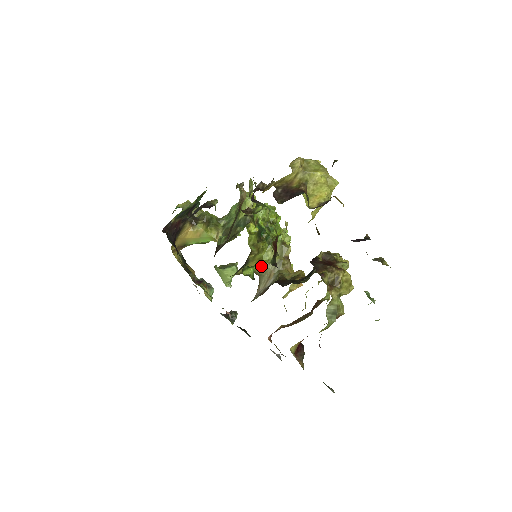
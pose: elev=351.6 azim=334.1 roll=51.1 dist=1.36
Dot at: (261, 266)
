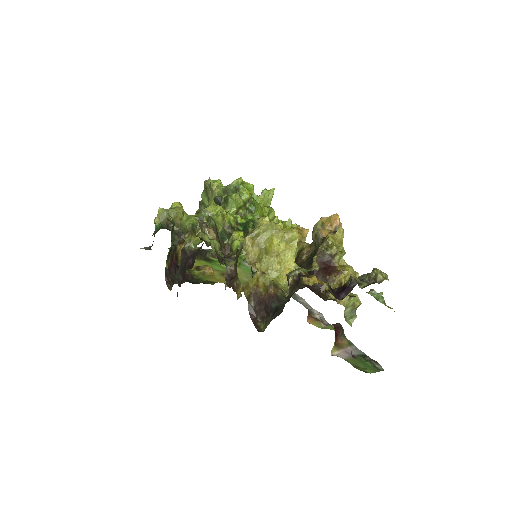
Dot at: occluded
